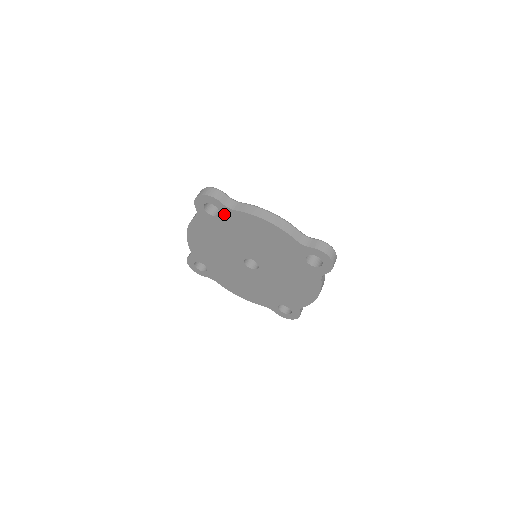
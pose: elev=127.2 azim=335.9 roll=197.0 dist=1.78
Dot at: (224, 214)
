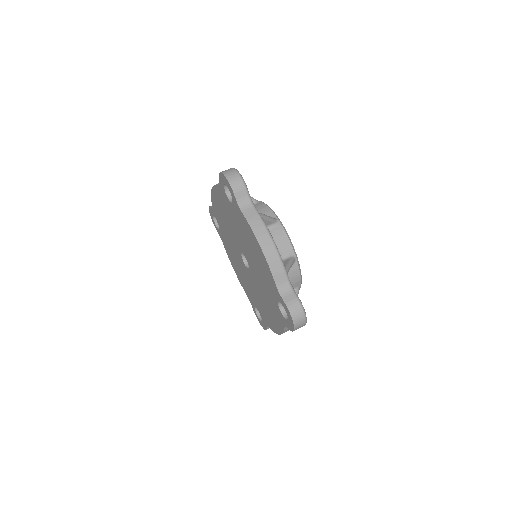
Dot at: (235, 206)
